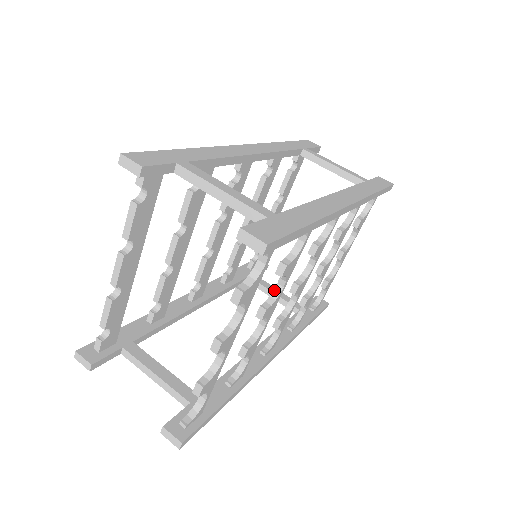
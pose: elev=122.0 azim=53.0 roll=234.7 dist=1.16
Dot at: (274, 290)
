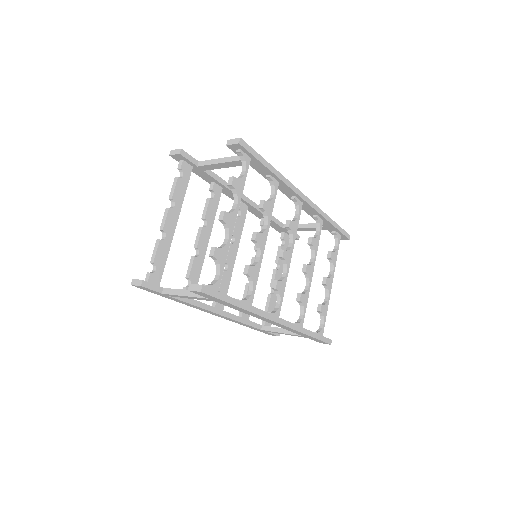
Dot at: (262, 229)
